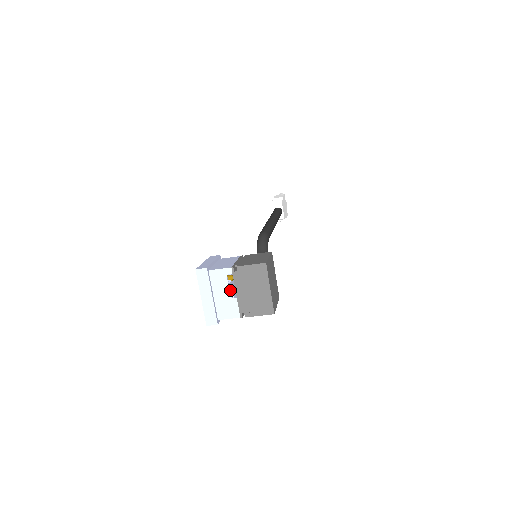
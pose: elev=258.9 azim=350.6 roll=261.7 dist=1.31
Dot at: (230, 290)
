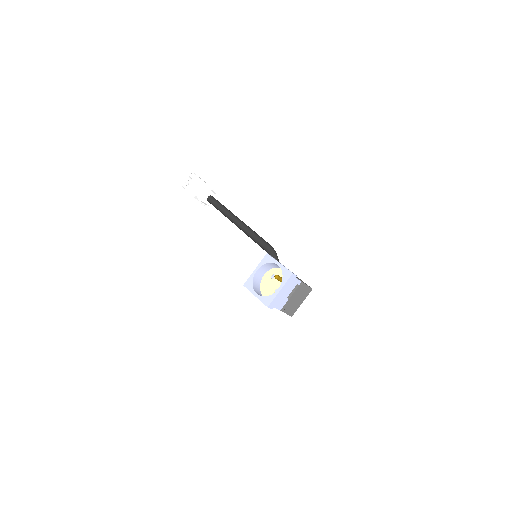
Dot at: occluded
